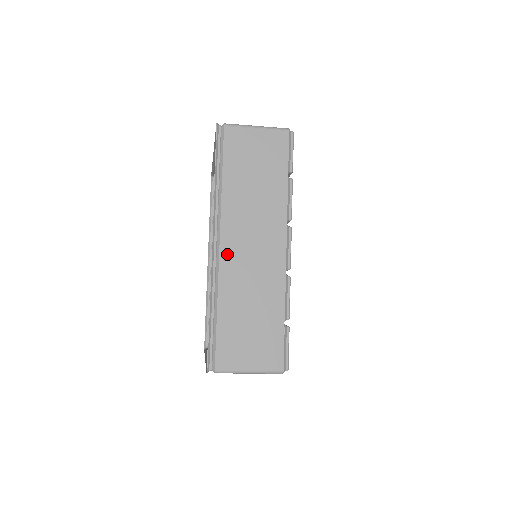
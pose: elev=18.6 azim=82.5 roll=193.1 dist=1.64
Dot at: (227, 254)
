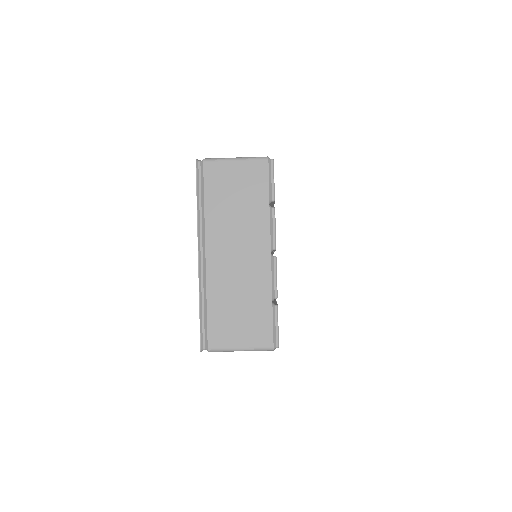
Dot at: occluded
